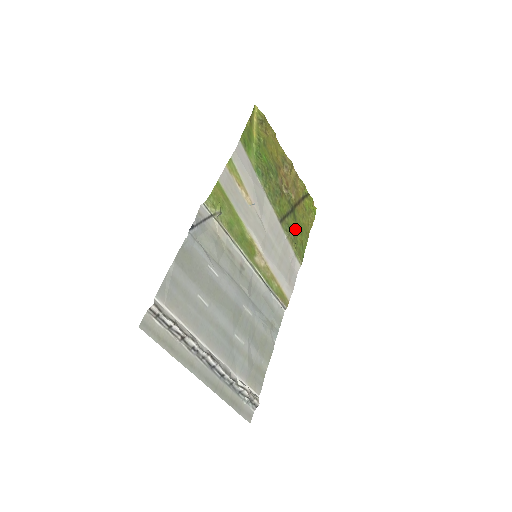
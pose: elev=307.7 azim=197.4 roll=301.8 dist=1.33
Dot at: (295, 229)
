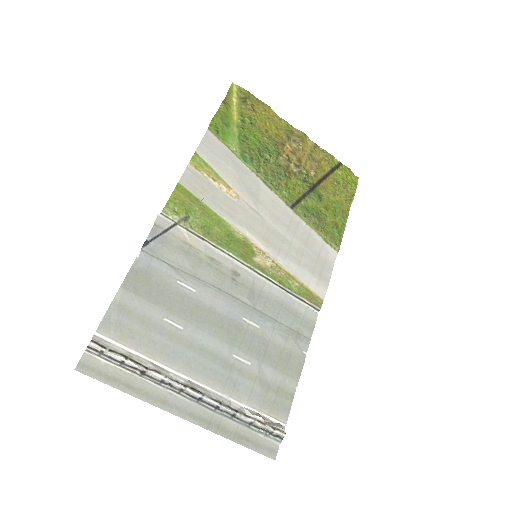
Dot at: (321, 211)
